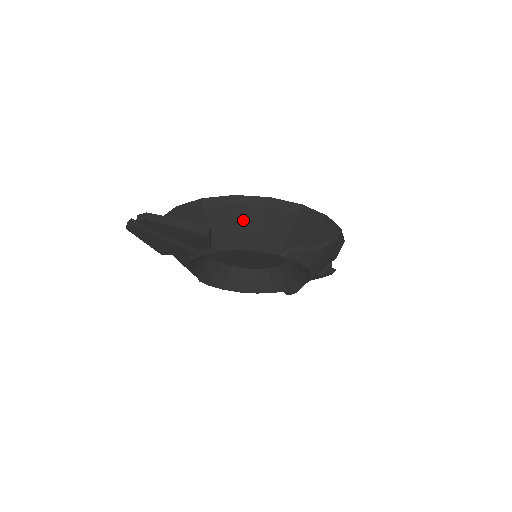
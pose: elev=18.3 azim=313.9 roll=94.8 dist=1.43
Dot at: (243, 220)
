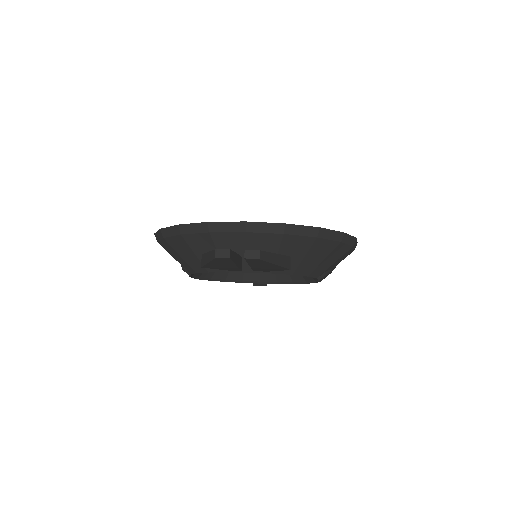
Dot at: (314, 251)
